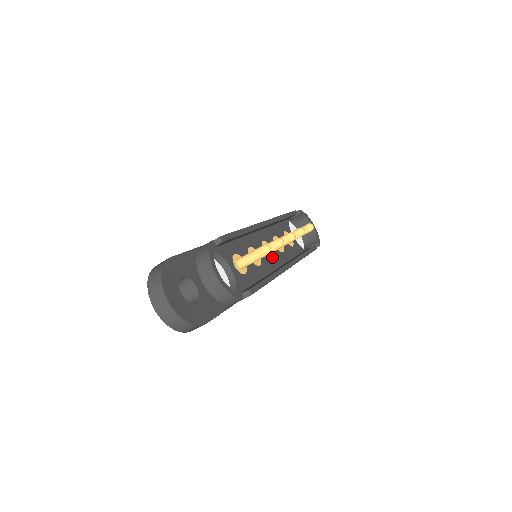
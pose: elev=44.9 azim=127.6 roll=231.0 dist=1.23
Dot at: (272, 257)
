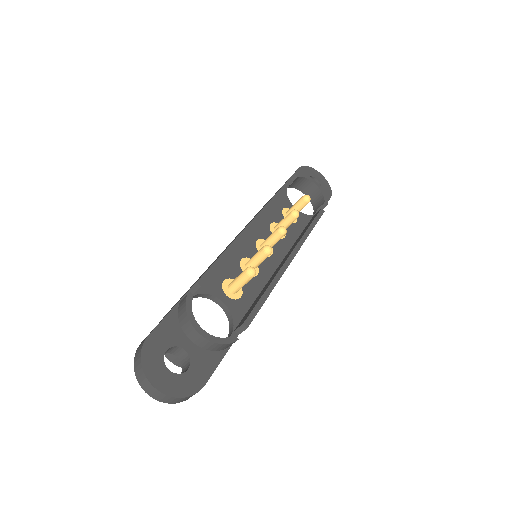
Dot at: (272, 253)
